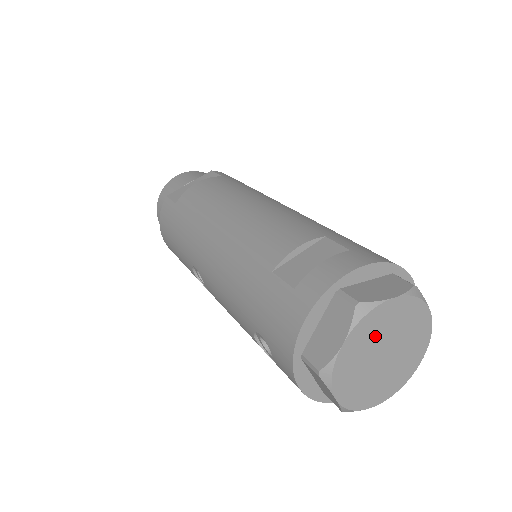
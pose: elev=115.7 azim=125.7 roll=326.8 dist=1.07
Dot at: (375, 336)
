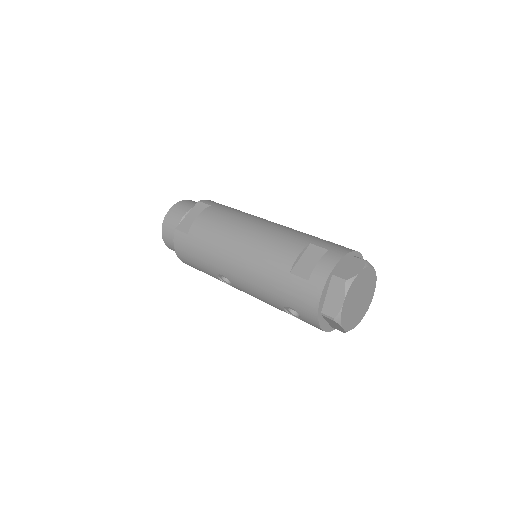
Dot at: (355, 293)
